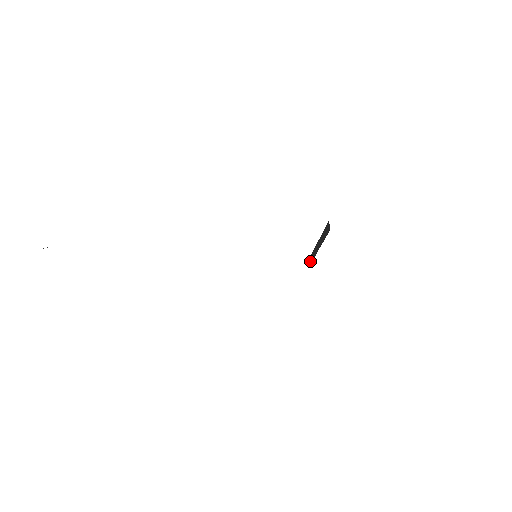
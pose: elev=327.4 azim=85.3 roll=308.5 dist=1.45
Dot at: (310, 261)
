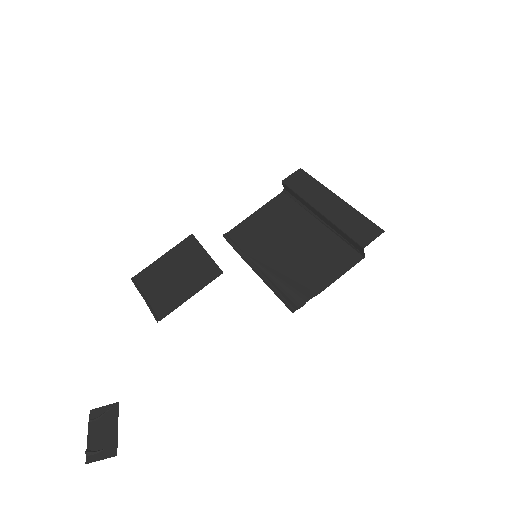
Dot at: (287, 190)
